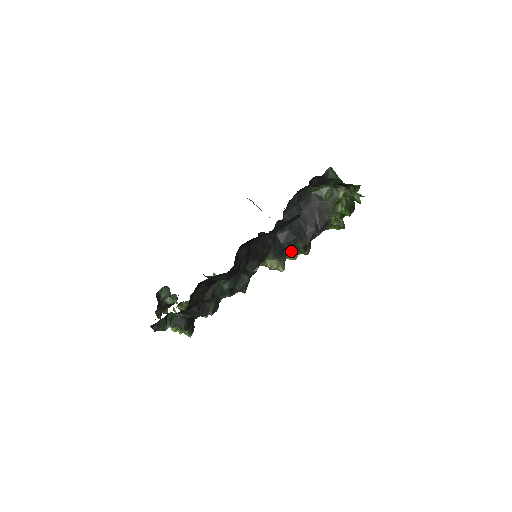
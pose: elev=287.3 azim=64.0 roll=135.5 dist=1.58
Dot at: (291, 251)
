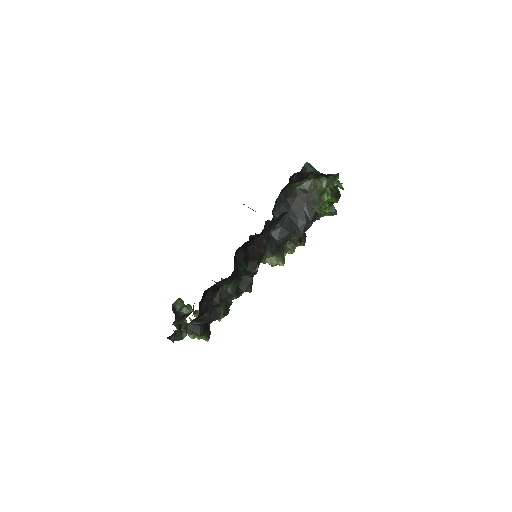
Dot at: (288, 245)
